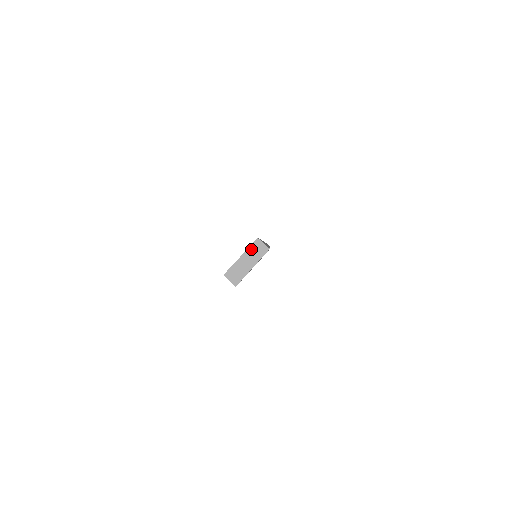
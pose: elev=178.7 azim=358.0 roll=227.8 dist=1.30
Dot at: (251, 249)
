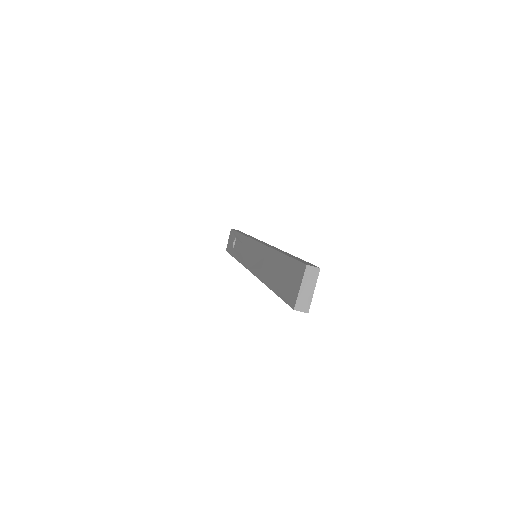
Dot at: (306, 277)
